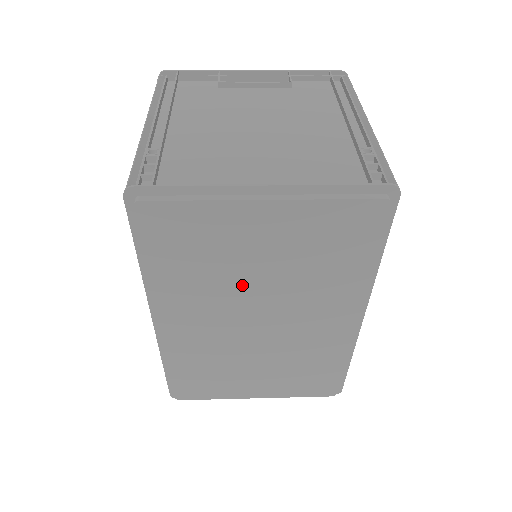
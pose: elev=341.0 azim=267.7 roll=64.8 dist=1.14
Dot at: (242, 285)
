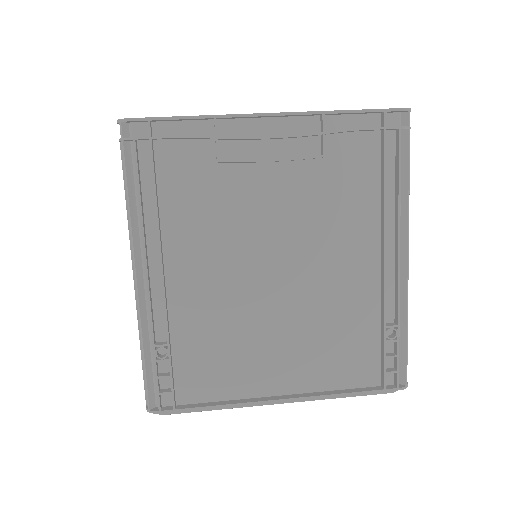
Dot at: occluded
